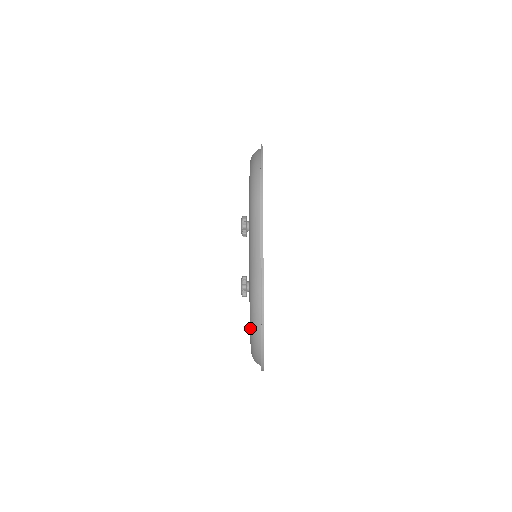
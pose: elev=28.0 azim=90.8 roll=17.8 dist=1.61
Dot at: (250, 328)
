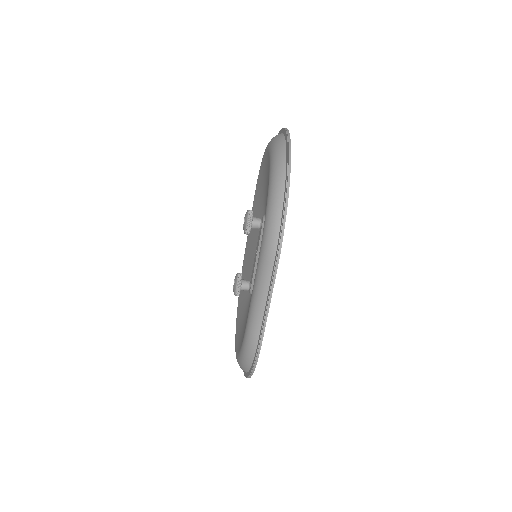
Dot at: (239, 358)
